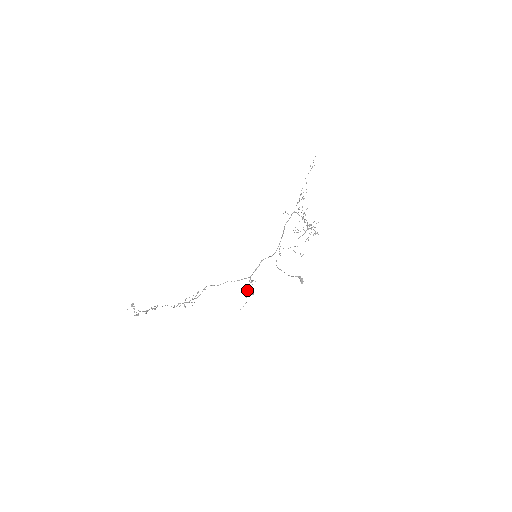
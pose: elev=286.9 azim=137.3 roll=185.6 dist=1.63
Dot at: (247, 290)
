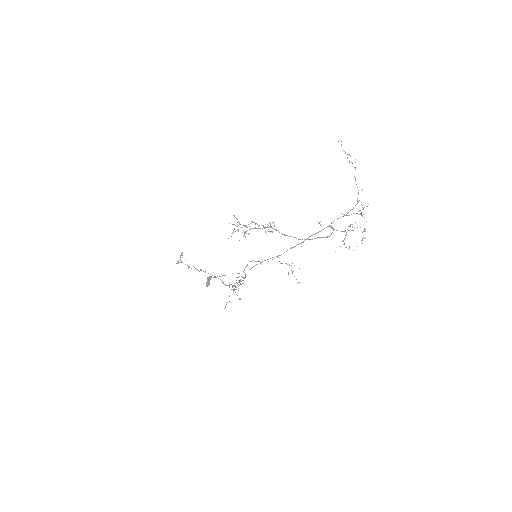
Dot at: (234, 288)
